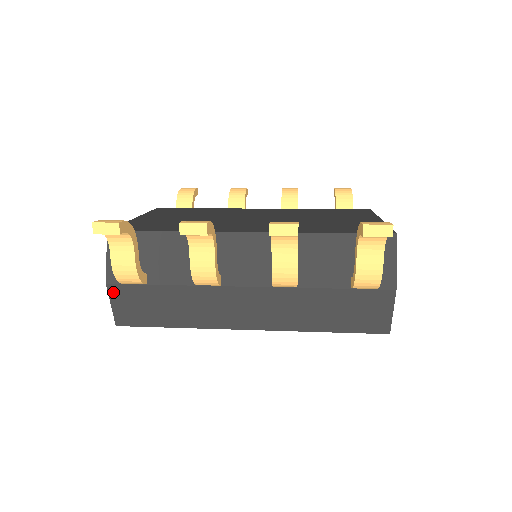
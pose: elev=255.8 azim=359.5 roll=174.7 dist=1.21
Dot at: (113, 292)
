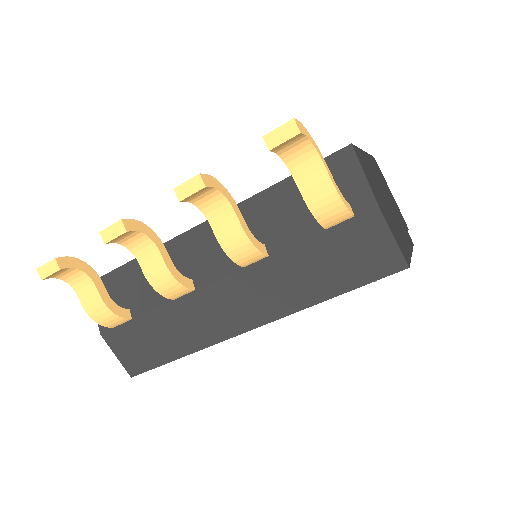
Dot at: (110, 341)
